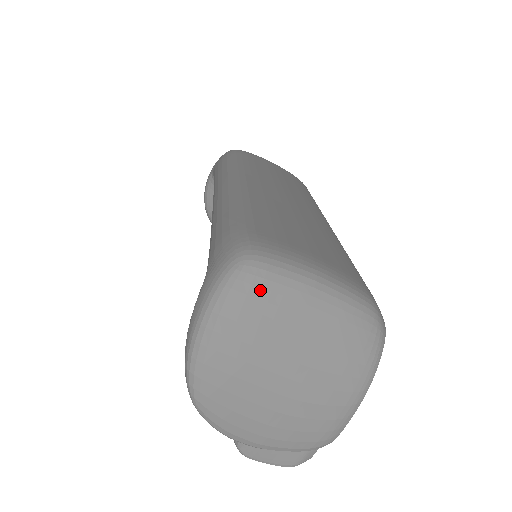
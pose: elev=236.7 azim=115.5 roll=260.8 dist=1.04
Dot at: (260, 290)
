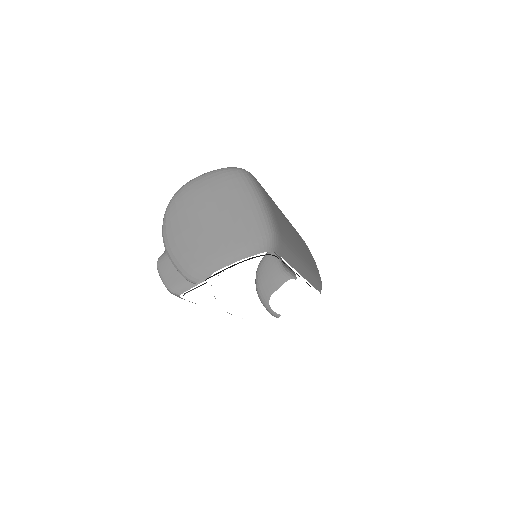
Dot at: (236, 178)
